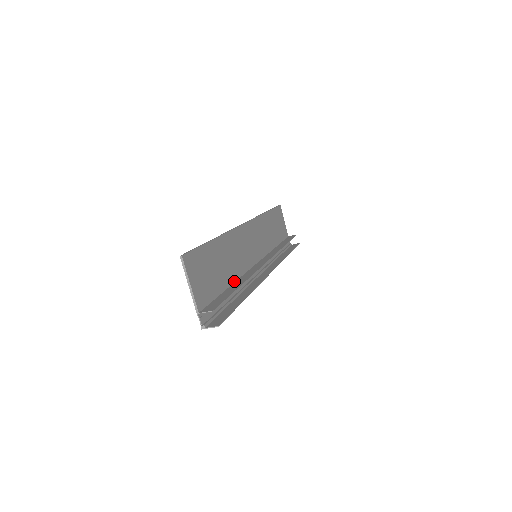
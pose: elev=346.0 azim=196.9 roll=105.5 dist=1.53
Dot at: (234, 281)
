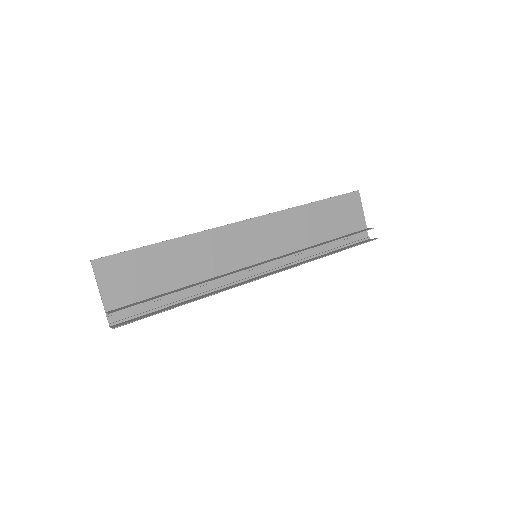
Dot at: (192, 283)
